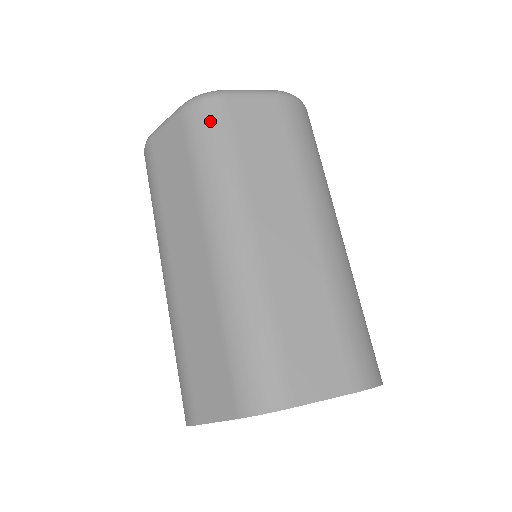
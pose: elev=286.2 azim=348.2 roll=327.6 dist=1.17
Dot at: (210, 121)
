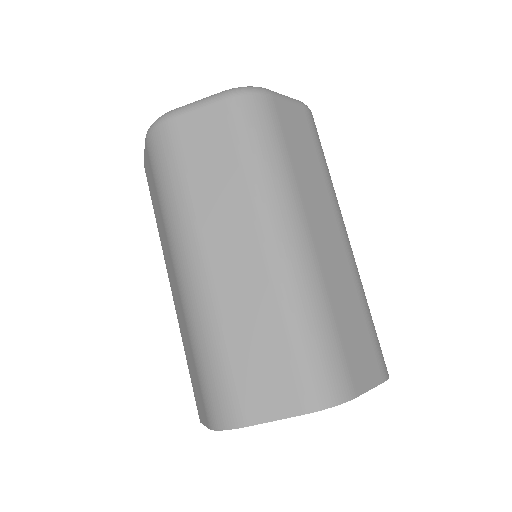
Dot at: (262, 117)
